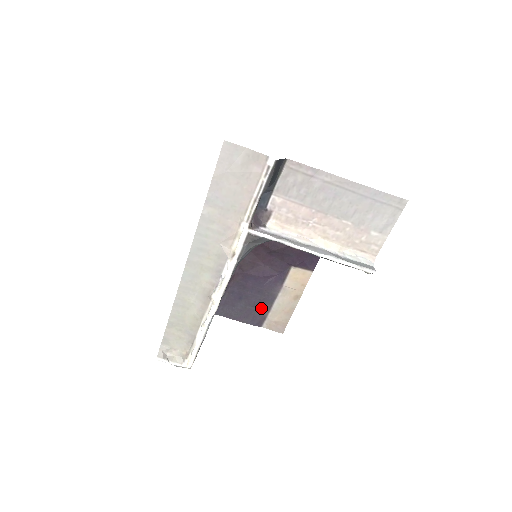
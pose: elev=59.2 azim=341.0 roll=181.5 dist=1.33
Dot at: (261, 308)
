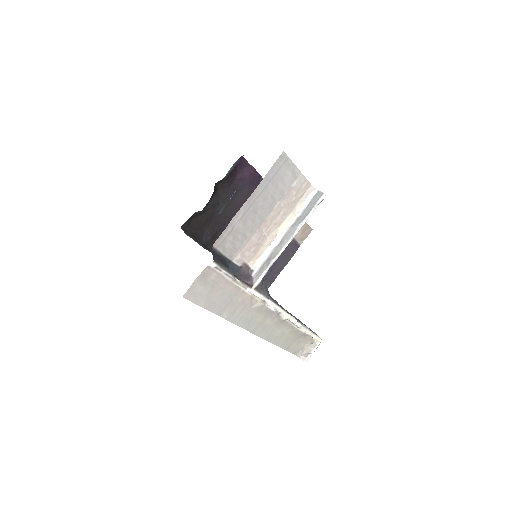
Dot at: occluded
